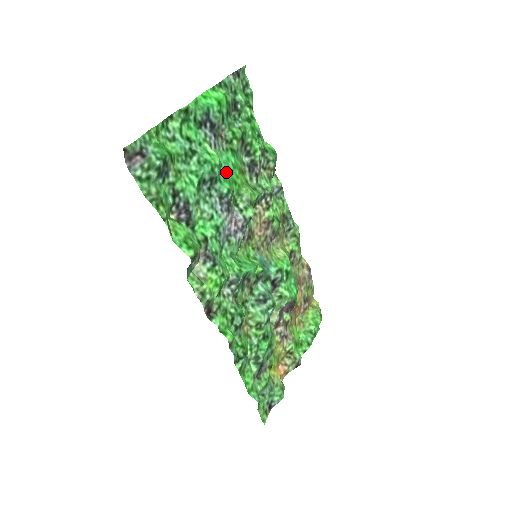
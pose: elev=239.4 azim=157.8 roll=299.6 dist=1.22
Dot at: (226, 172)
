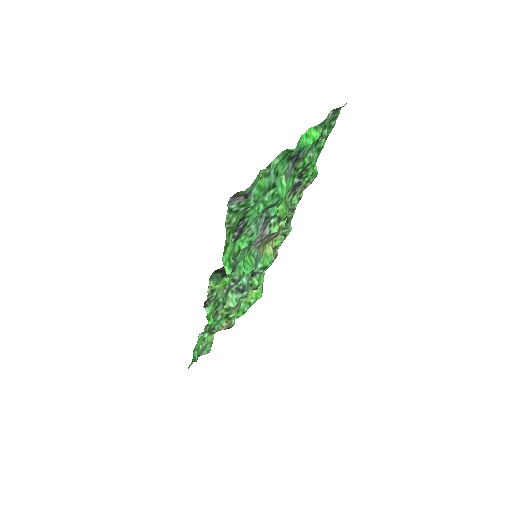
Dot at: occluded
